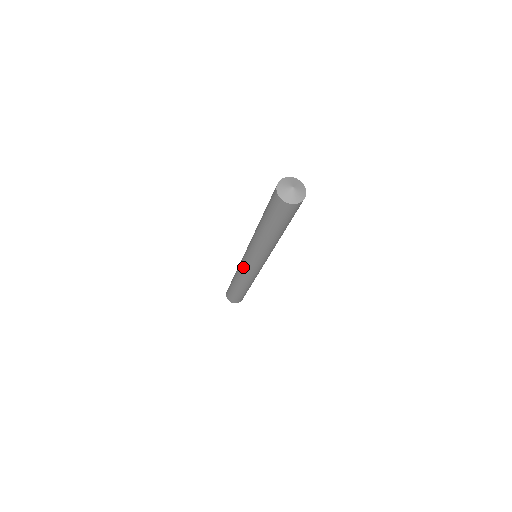
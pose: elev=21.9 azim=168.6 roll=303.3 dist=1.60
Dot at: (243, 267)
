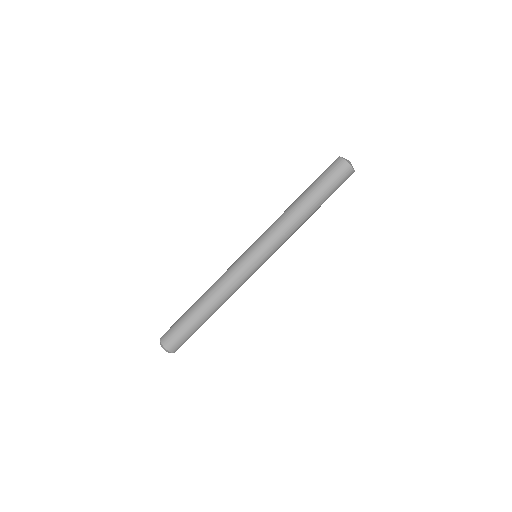
Dot at: (236, 262)
